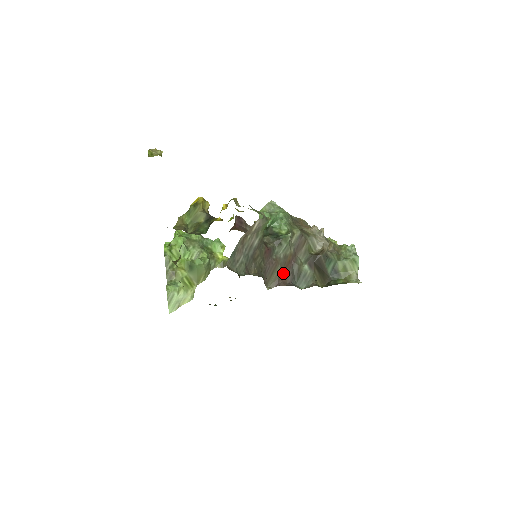
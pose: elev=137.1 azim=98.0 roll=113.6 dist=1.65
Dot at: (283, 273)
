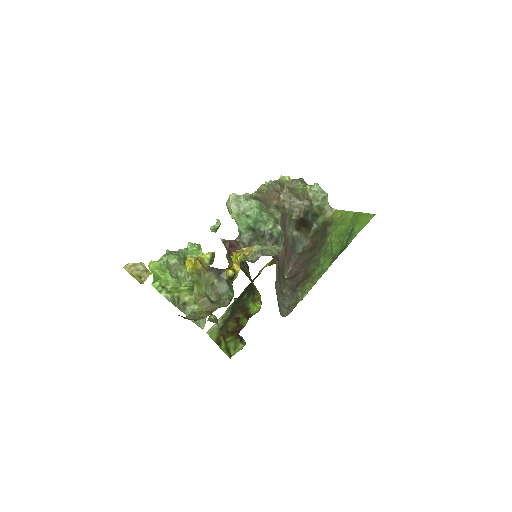
Dot at: (287, 256)
